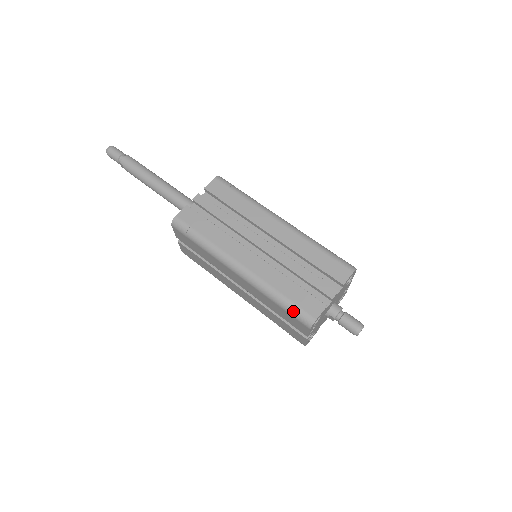
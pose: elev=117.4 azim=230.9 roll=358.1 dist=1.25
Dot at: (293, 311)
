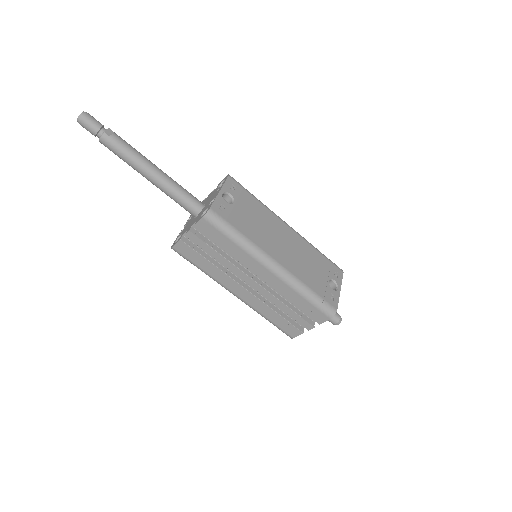
Dot at: occluded
